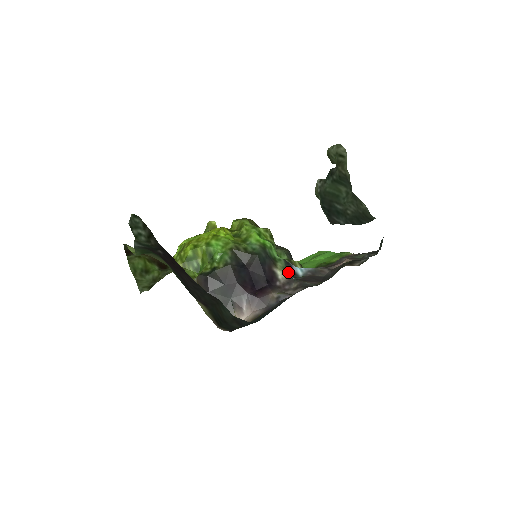
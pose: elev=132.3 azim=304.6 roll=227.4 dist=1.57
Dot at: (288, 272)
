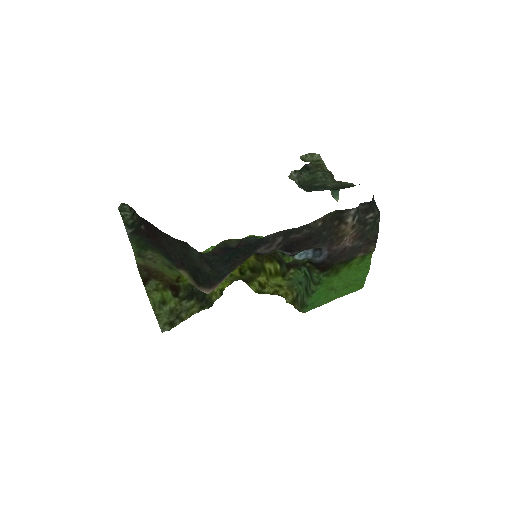
Dot at: (283, 252)
